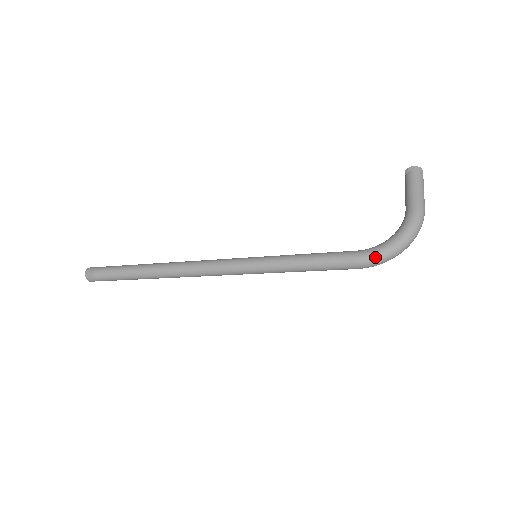
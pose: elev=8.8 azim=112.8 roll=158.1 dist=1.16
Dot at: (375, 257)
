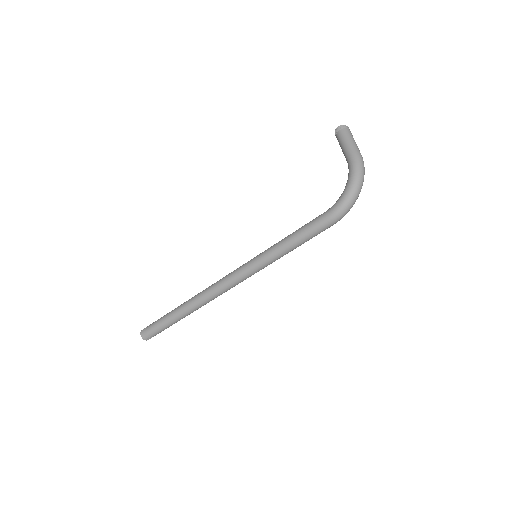
Dot at: (339, 210)
